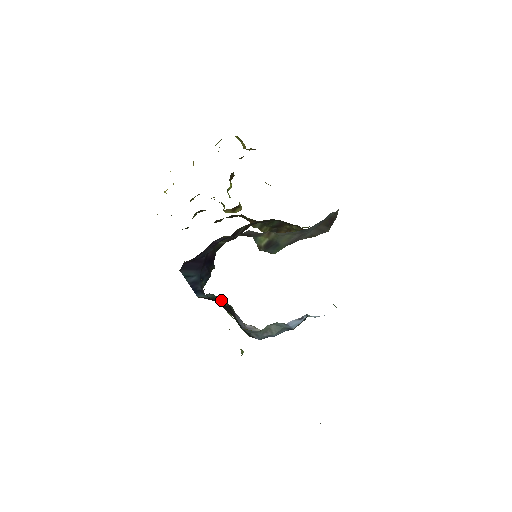
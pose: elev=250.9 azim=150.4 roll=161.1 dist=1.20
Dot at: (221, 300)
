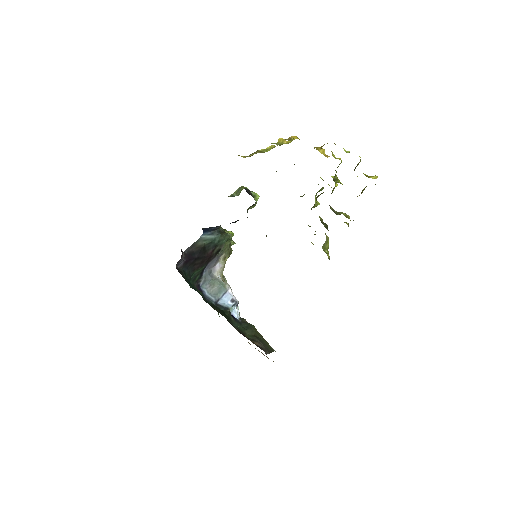
Dot at: (217, 245)
